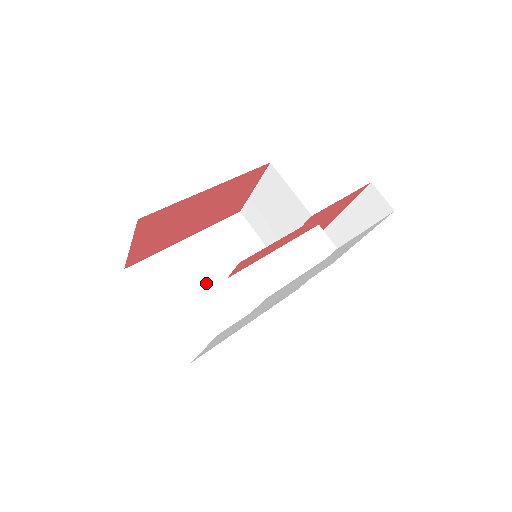
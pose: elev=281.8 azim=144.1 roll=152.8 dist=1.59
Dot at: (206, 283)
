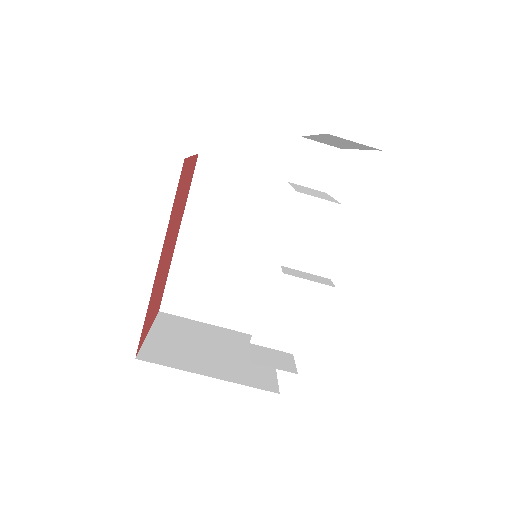
Dot at: (230, 264)
